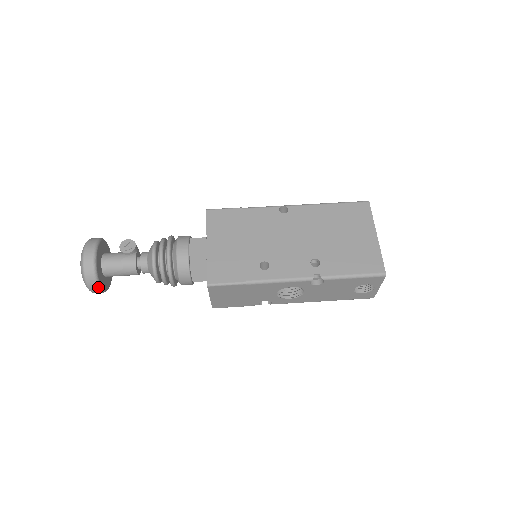
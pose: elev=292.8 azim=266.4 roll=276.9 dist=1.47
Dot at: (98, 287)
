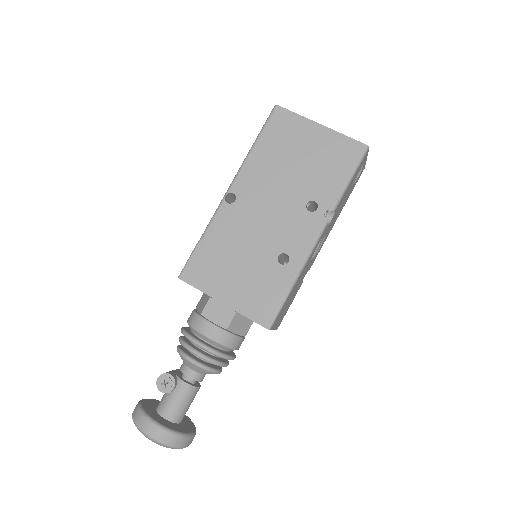
Dot at: (192, 437)
